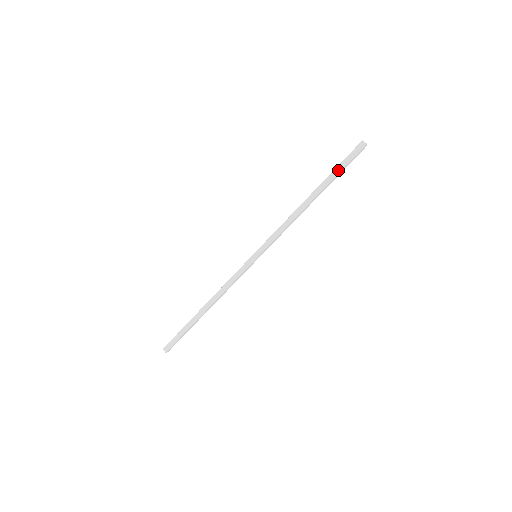
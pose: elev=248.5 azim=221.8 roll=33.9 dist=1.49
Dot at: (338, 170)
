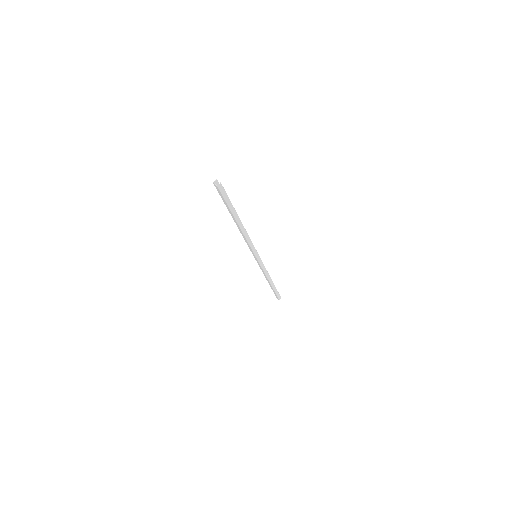
Dot at: (226, 206)
